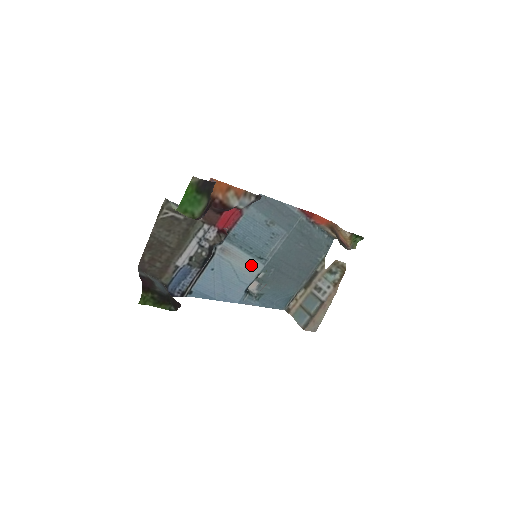
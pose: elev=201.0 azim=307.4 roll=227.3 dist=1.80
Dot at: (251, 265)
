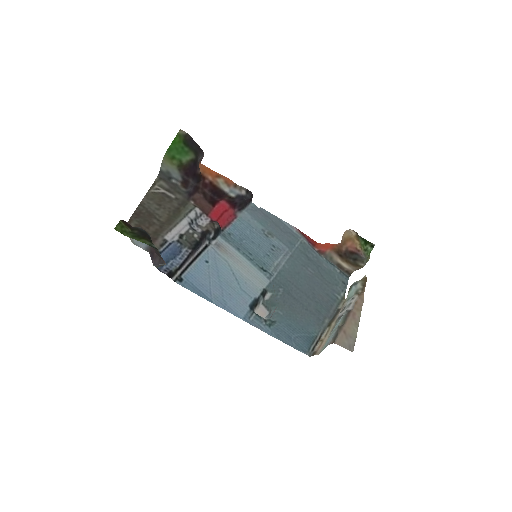
Dot at: (253, 275)
